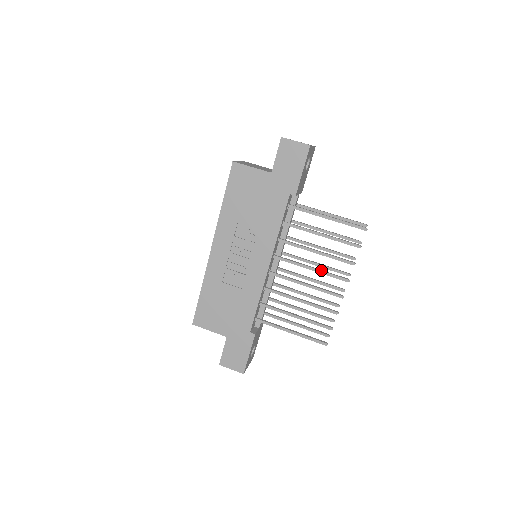
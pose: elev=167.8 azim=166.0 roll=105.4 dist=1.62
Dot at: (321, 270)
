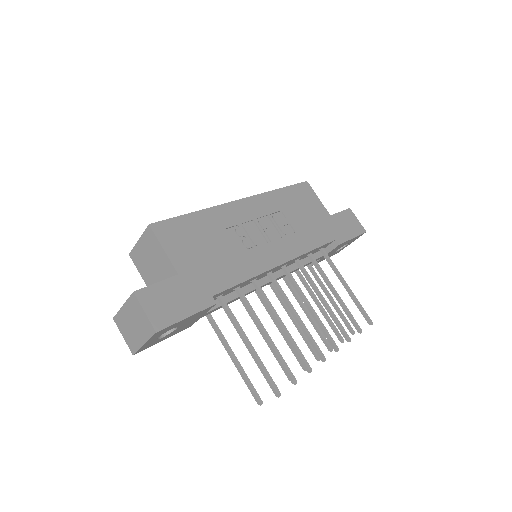
Dot at: occluded
